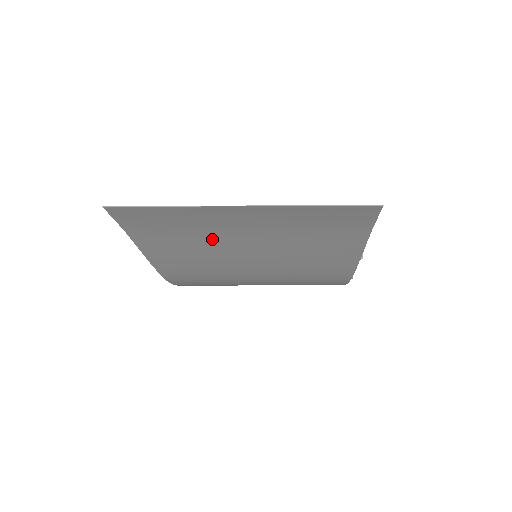
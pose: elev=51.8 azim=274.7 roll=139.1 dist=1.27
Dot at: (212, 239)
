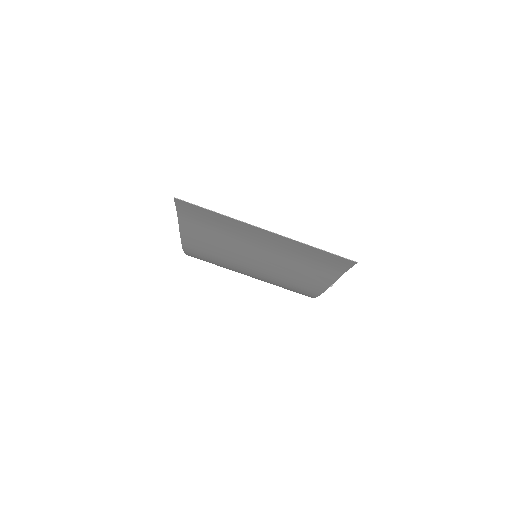
Dot at: (235, 239)
